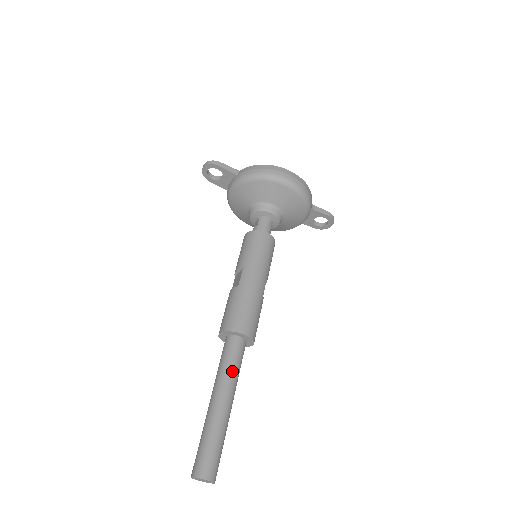
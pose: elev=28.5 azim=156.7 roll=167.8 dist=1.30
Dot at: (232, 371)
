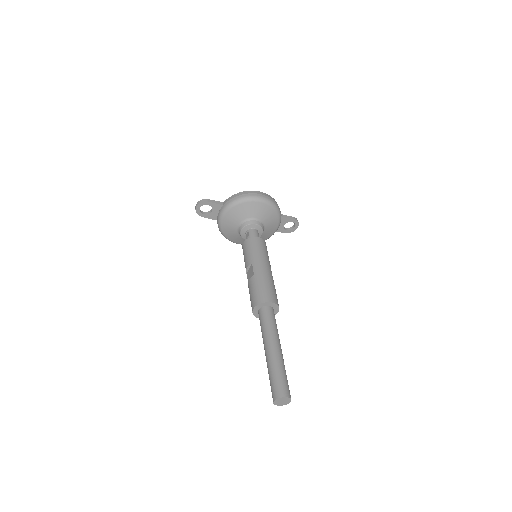
Dot at: (273, 328)
